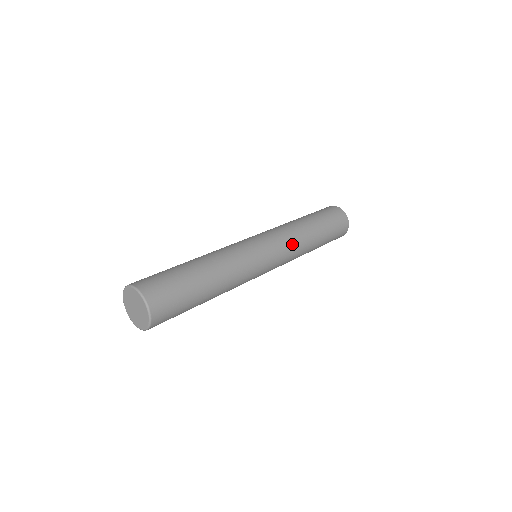
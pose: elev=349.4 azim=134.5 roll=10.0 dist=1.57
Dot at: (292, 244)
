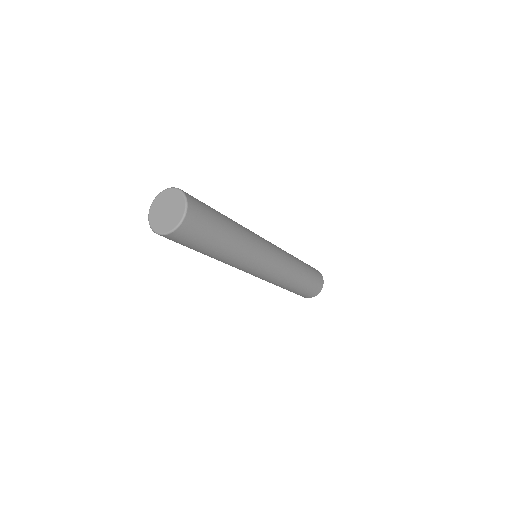
Dot at: (288, 263)
